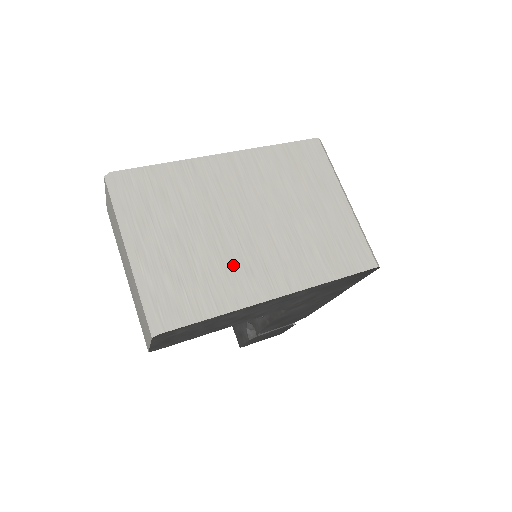
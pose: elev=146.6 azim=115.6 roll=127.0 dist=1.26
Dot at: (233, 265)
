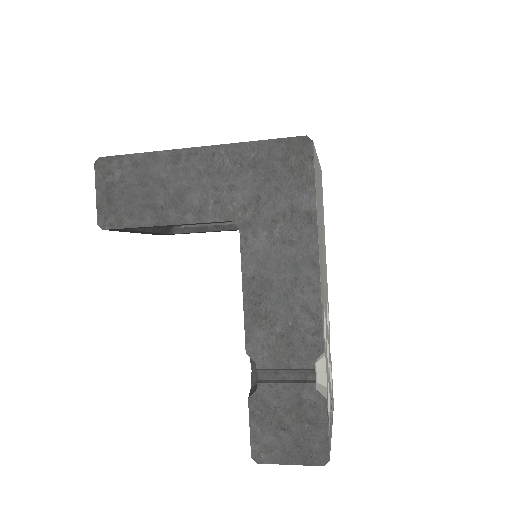
Dot at: occluded
